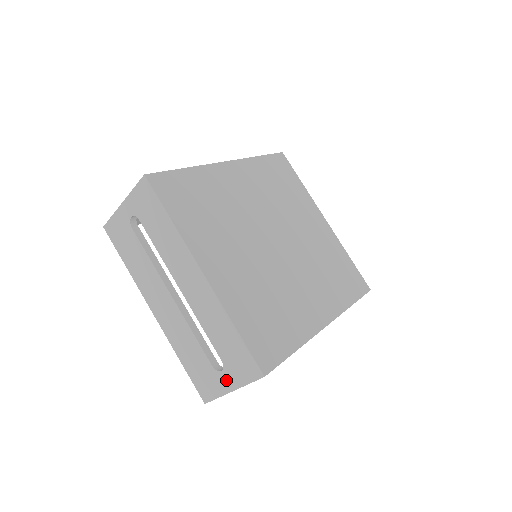
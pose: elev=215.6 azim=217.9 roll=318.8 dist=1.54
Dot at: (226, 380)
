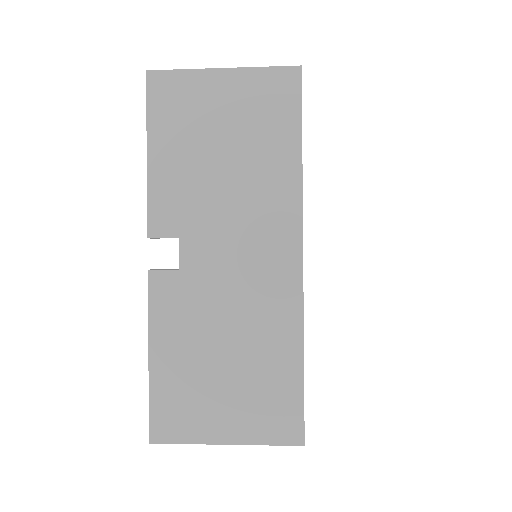
Dot at: occluded
